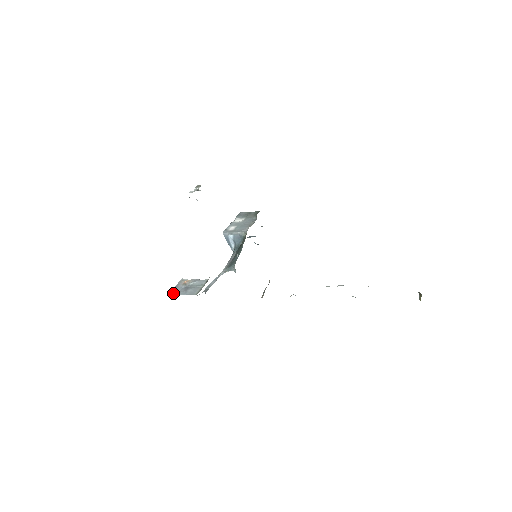
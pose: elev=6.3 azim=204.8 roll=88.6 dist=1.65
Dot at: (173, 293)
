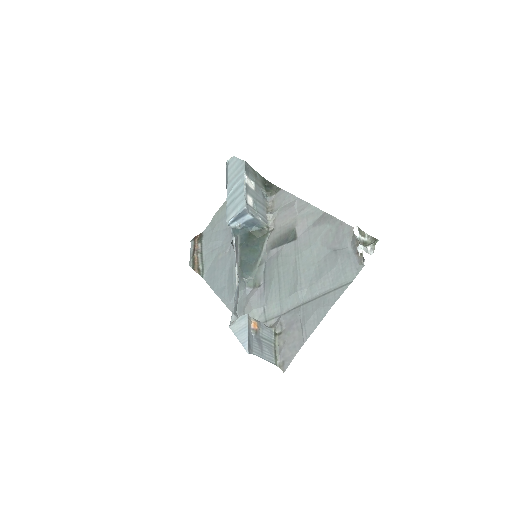
Dot at: (251, 350)
